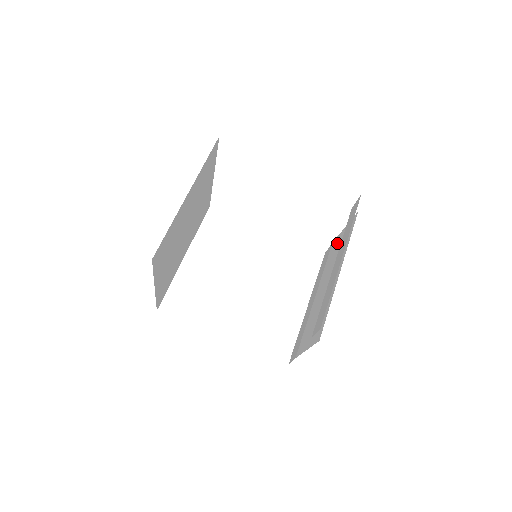
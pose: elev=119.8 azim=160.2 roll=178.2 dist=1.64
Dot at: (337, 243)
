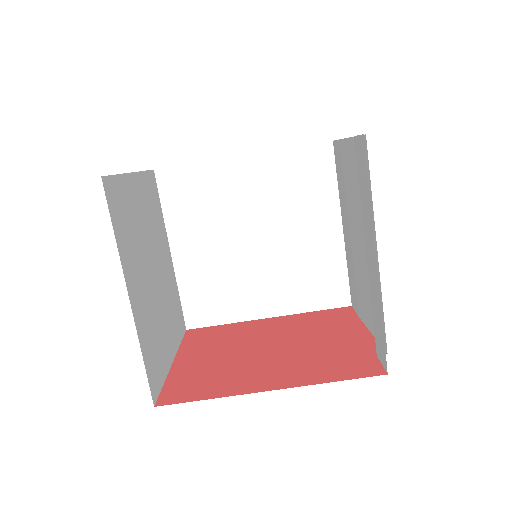
Dot at: (349, 160)
